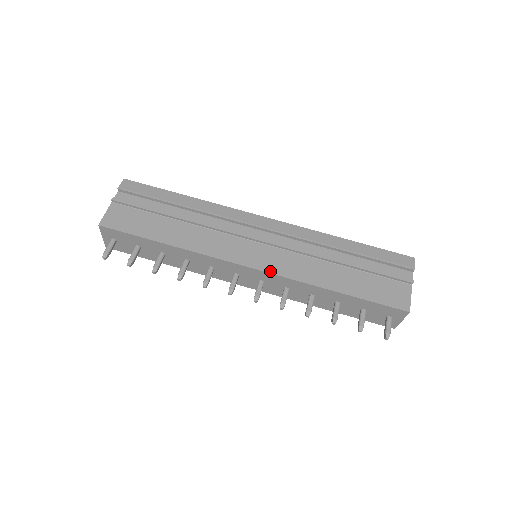
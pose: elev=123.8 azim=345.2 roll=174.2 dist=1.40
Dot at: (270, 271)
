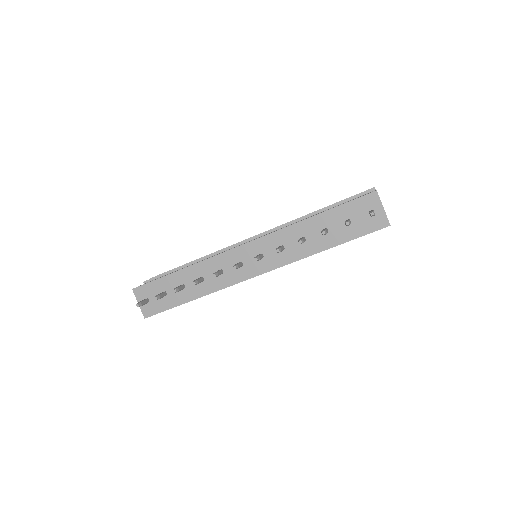
Dot at: (259, 238)
